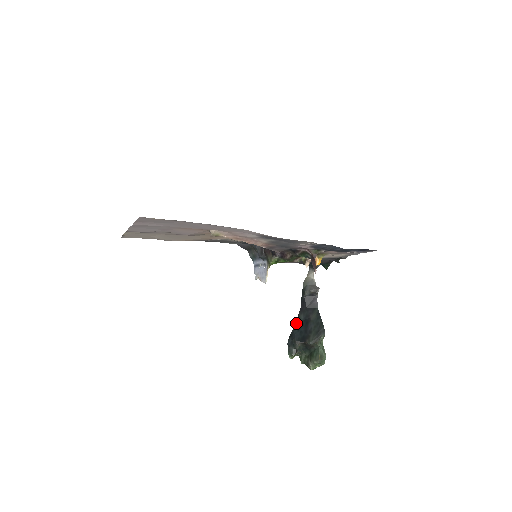
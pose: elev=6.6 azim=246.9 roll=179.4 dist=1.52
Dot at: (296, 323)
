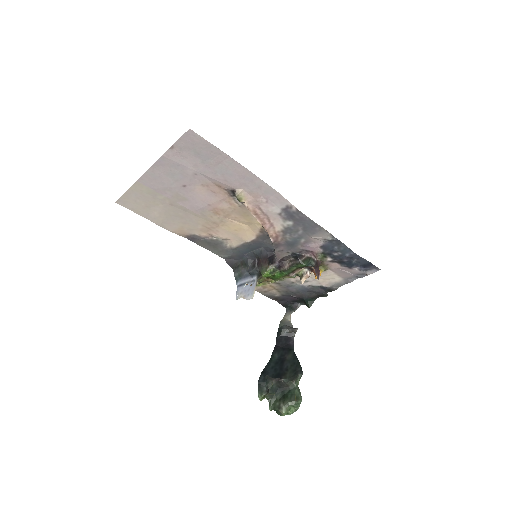
Dot at: (269, 361)
